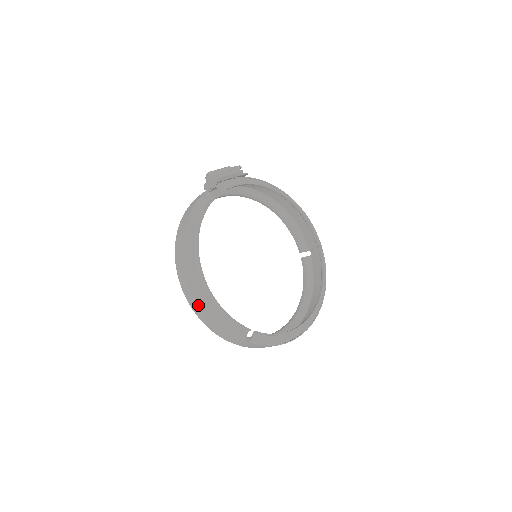
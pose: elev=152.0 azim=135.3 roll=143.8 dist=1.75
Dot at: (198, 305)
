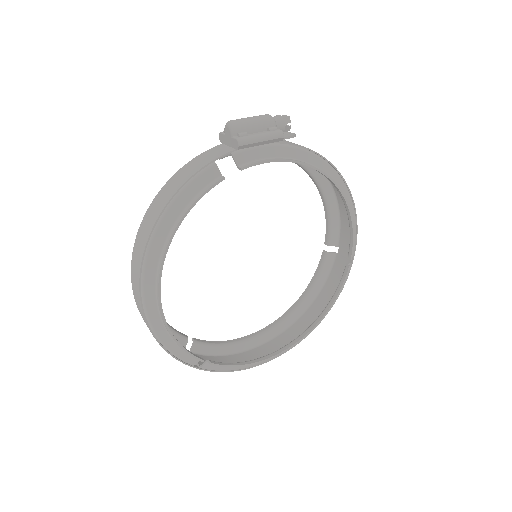
Dot at: (144, 319)
